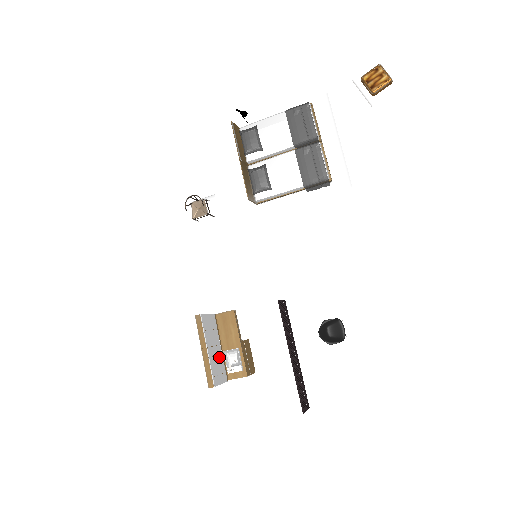
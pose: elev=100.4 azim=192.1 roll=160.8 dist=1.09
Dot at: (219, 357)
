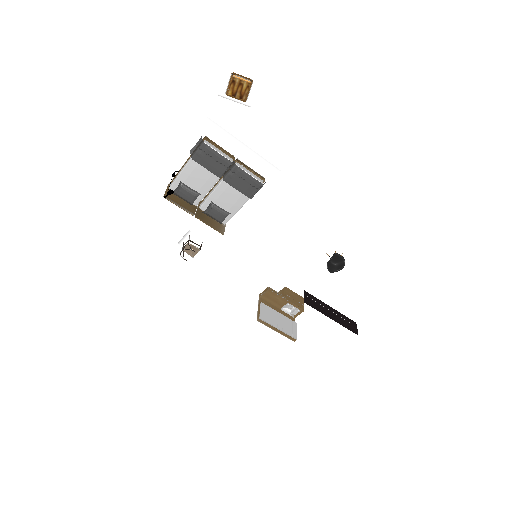
Dot at: (284, 320)
